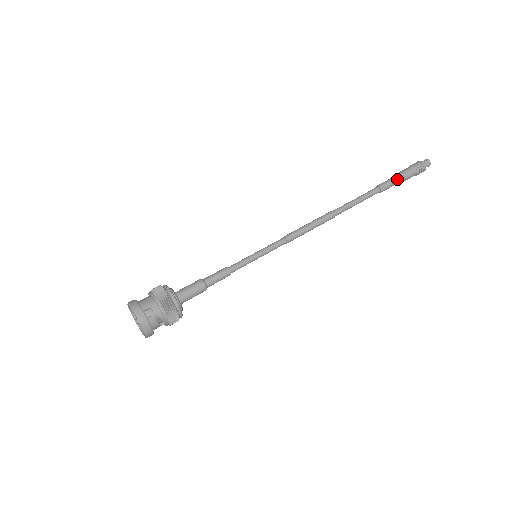
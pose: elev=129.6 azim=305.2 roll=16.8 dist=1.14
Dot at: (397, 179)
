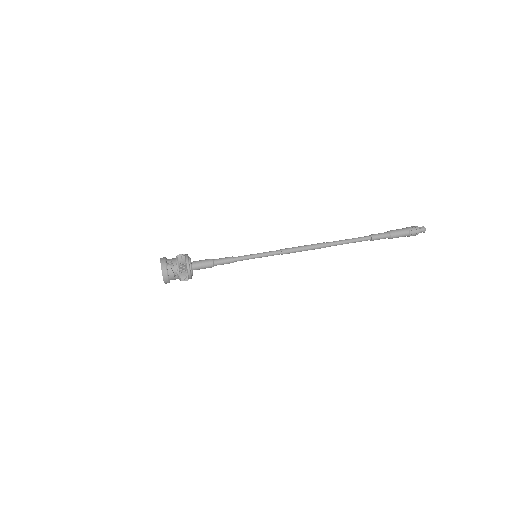
Dot at: (389, 233)
